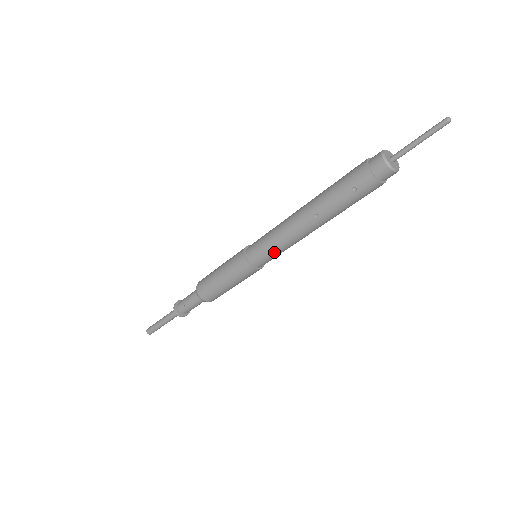
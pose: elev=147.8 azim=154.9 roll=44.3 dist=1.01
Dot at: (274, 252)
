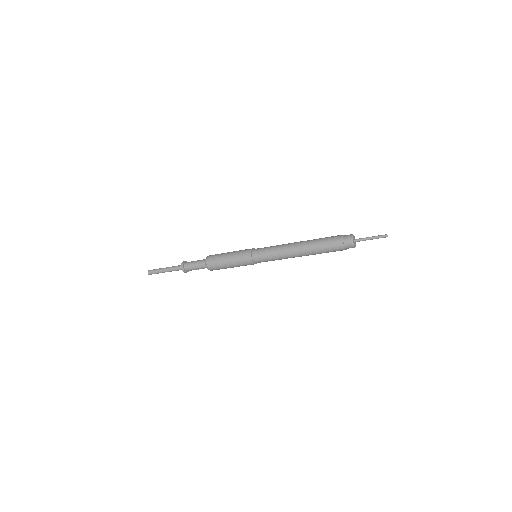
Dot at: occluded
